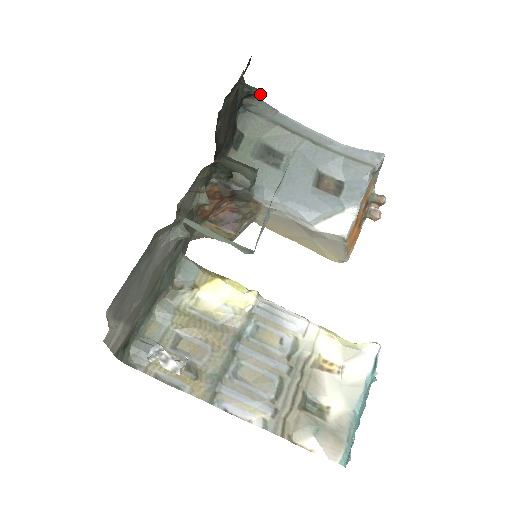
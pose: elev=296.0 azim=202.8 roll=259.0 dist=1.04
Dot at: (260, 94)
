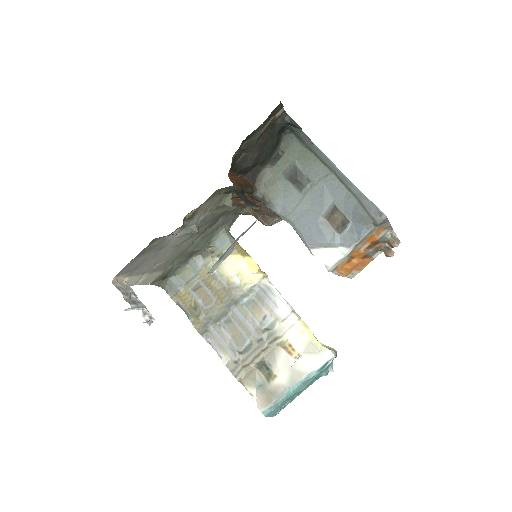
Dot at: (298, 127)
